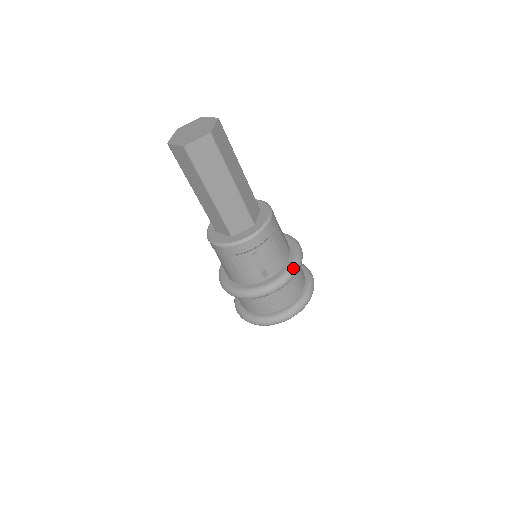
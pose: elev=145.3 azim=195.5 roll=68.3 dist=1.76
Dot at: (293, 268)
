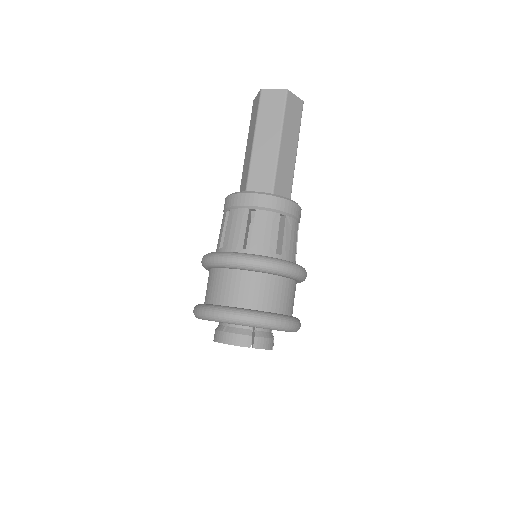
Dot at: (278, 260)
